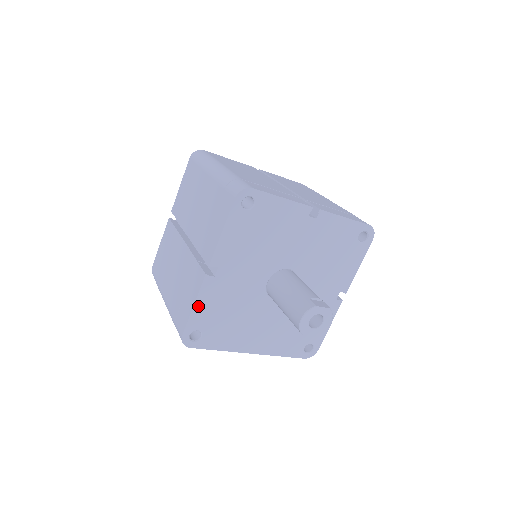
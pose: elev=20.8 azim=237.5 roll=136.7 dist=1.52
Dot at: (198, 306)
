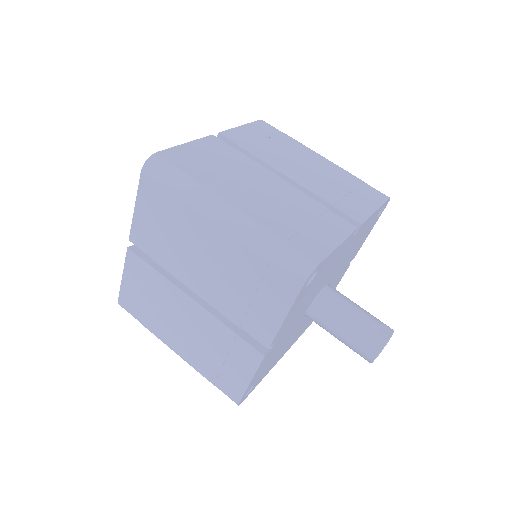
Dot at: (254, 377)
